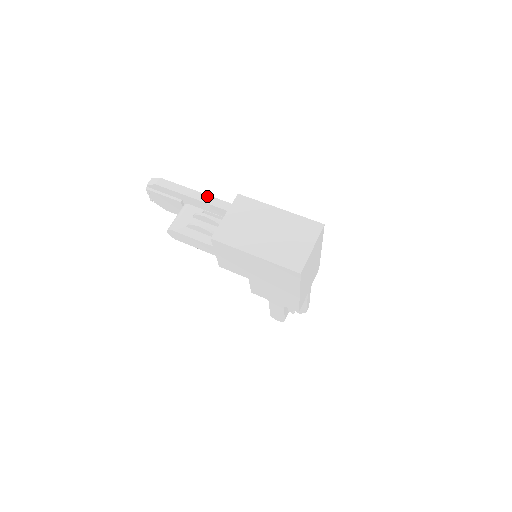
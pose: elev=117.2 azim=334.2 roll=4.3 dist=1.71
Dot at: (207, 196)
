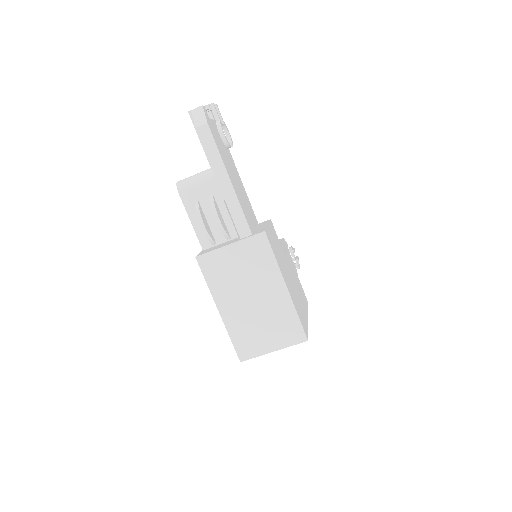
Dot at: (235, 199)
